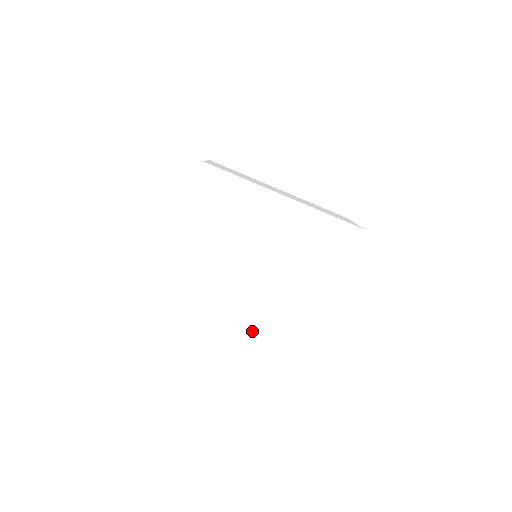
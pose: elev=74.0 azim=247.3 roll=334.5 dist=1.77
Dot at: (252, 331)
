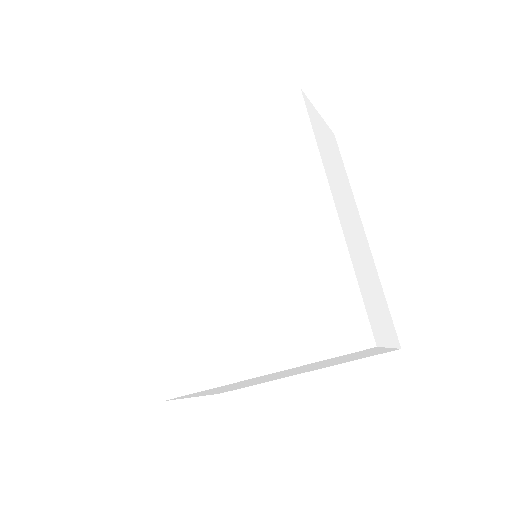
Dot at: (156, 308)
